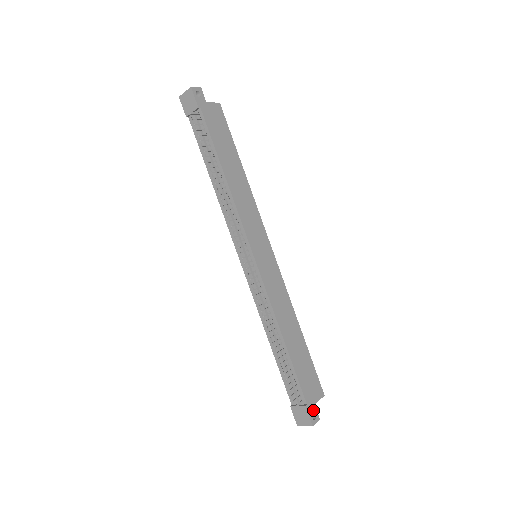
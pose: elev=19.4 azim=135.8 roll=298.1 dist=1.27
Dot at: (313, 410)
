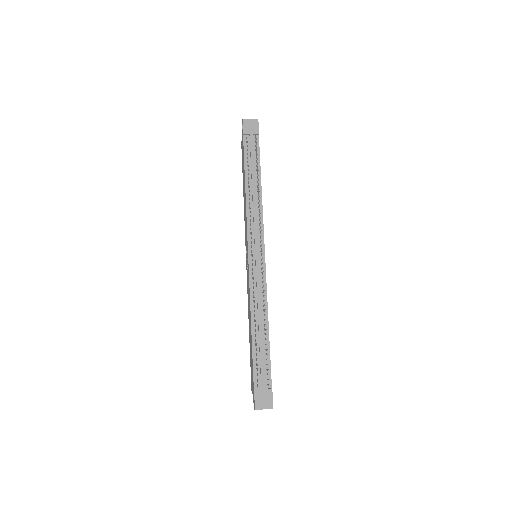
Dot at: occluded
